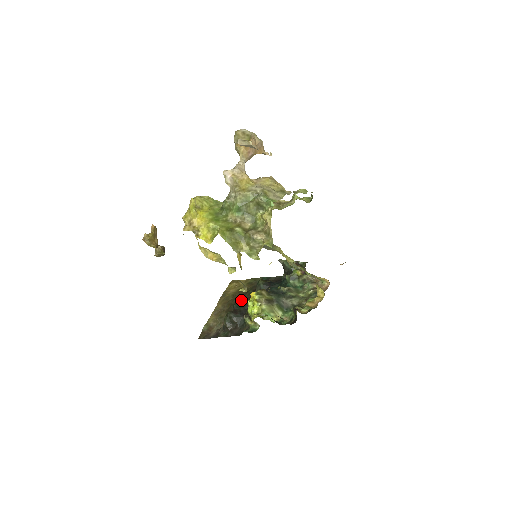
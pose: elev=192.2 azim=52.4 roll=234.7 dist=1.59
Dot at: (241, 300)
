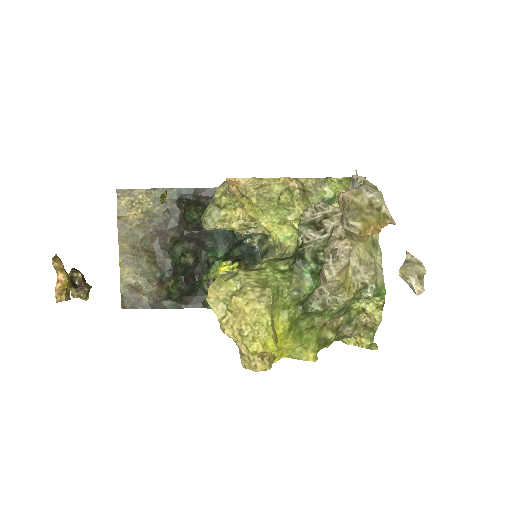
Dot at: (179, 252)
